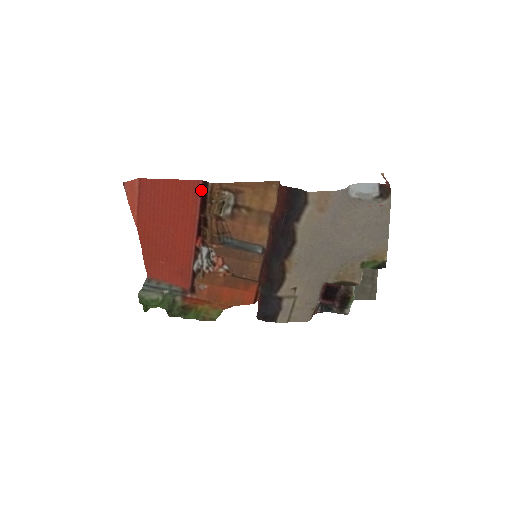
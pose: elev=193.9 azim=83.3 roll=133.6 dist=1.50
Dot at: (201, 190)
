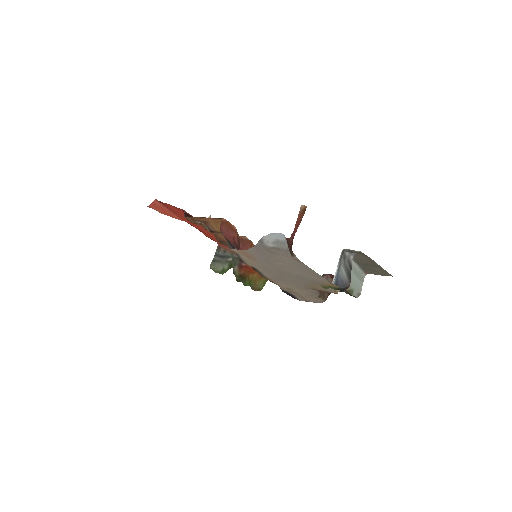
Dot at: (188, 213)
